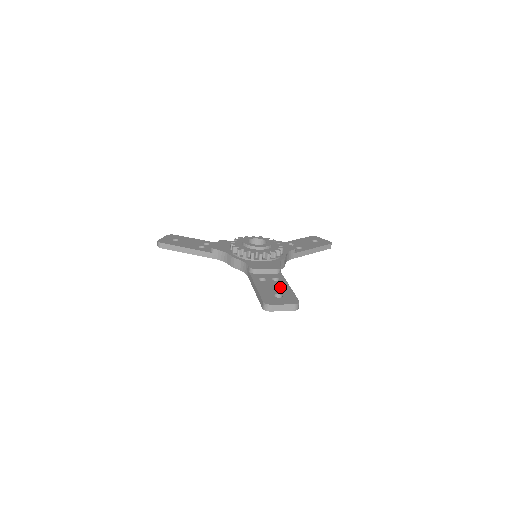
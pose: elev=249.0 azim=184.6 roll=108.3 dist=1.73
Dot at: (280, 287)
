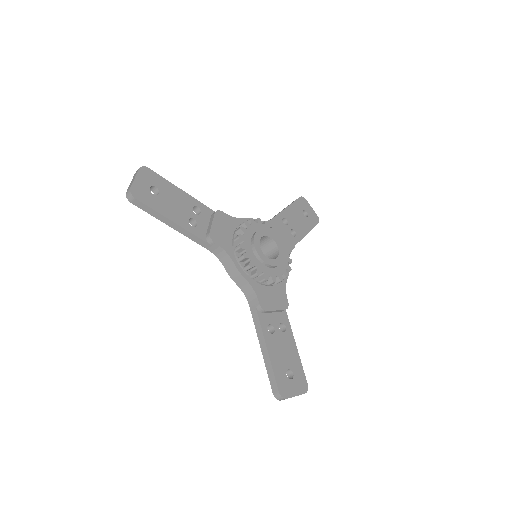
Dot at: (289, 351)
